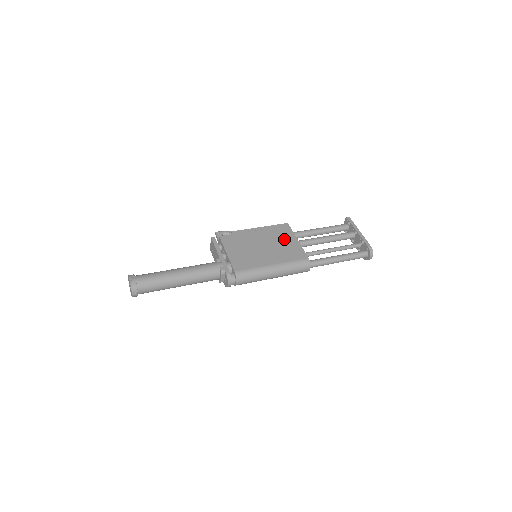
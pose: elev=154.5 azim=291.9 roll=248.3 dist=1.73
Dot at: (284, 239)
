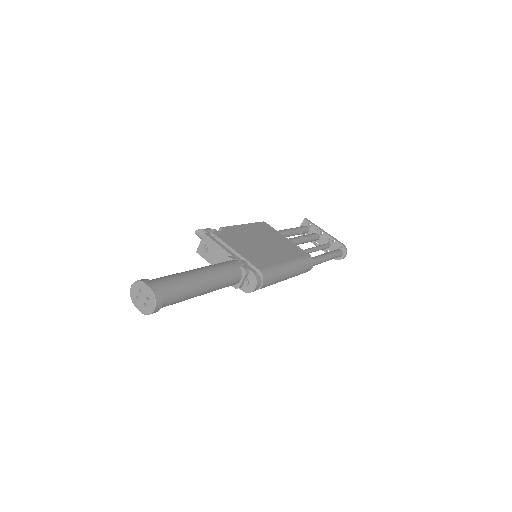
Dot at: (275, 236)
